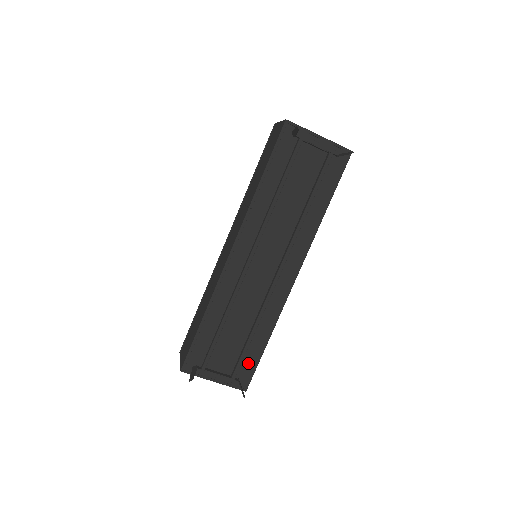
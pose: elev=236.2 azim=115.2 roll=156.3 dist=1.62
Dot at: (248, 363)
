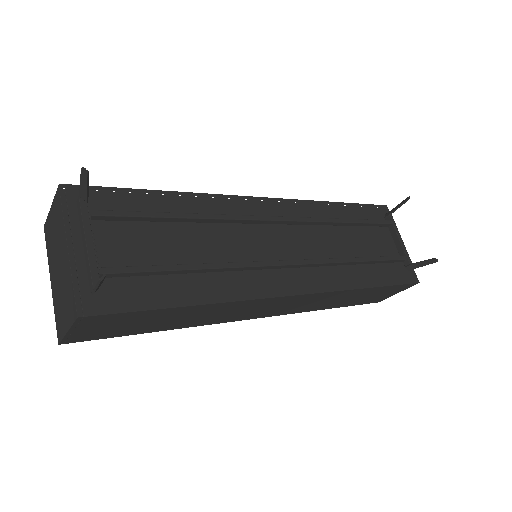
Dot at: (137, 291)
